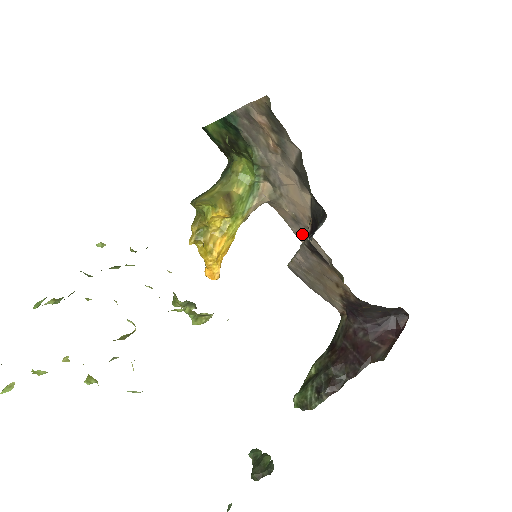
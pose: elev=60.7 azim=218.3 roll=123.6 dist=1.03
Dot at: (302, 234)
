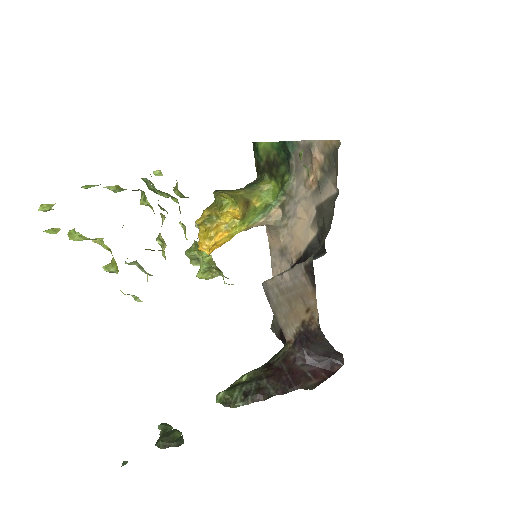
Dot at: (279, 267)
